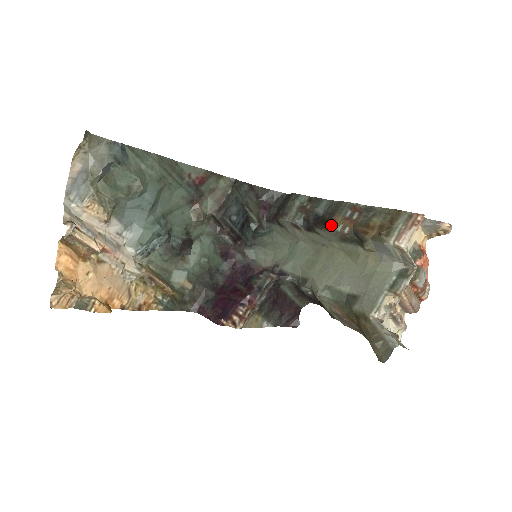
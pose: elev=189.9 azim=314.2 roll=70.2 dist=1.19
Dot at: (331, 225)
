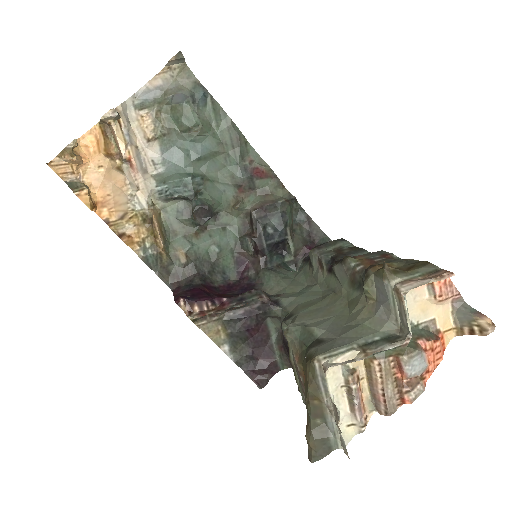
Dot at: (347, 257)
